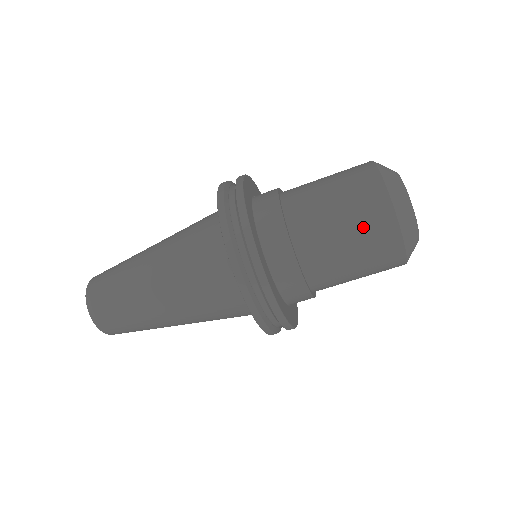
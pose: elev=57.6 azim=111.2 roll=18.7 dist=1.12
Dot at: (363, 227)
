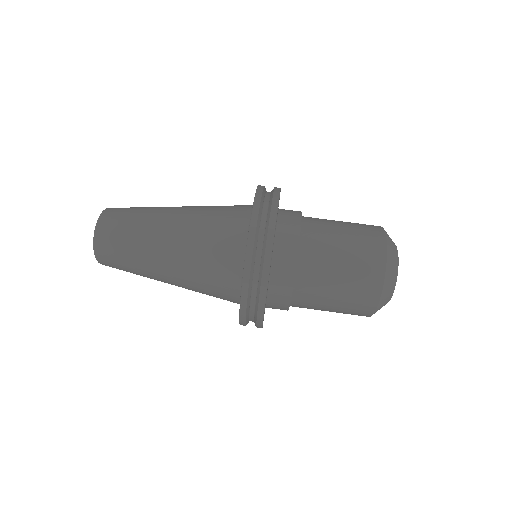
Dot at: (357, 225)
